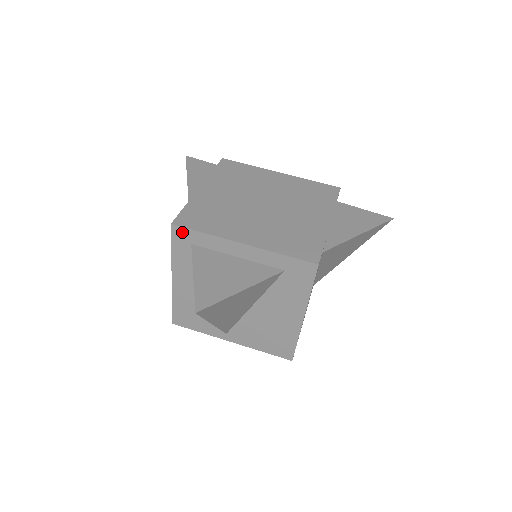
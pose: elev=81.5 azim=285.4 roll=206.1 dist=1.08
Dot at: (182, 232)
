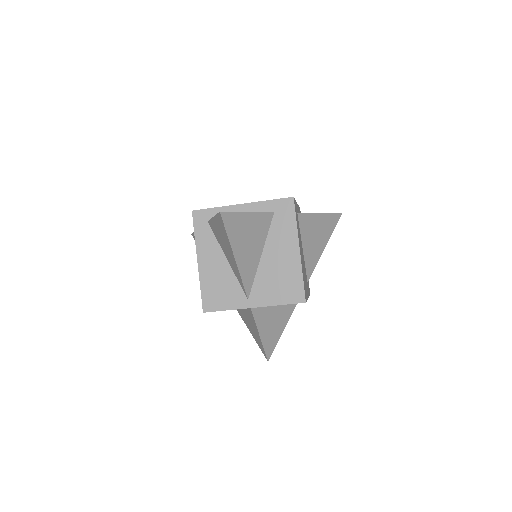
Dot at: (200, 214)
